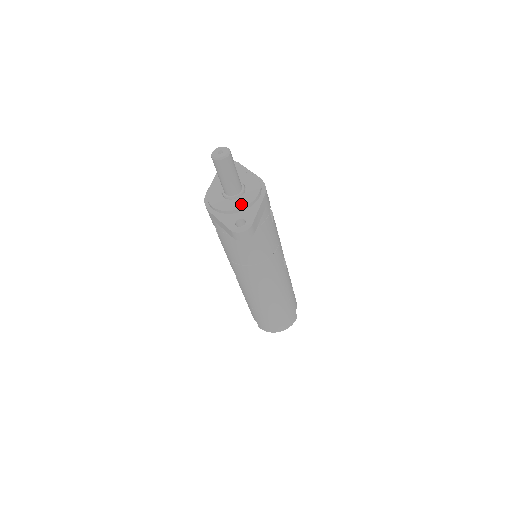
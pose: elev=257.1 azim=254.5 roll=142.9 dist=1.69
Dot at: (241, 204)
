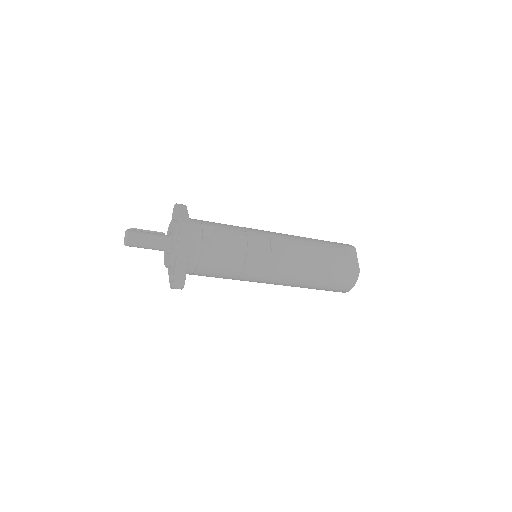
Dot at: (169, 259)
